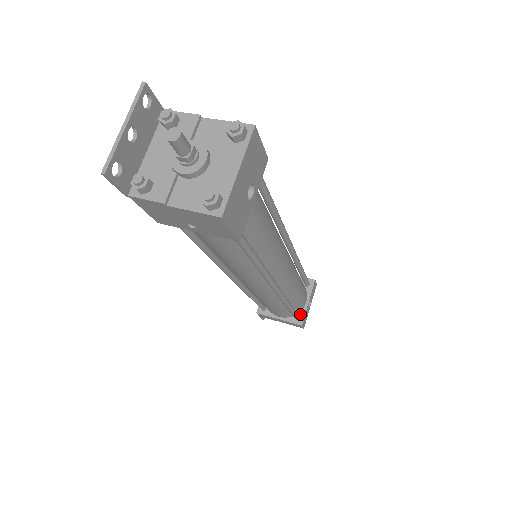
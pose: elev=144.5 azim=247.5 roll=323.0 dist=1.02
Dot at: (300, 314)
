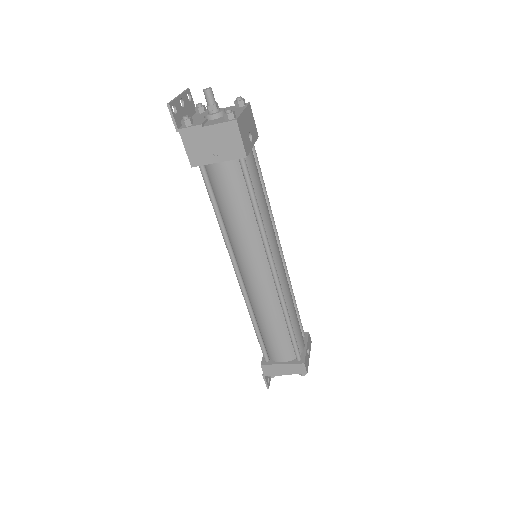
Dot at: (301, 356)
